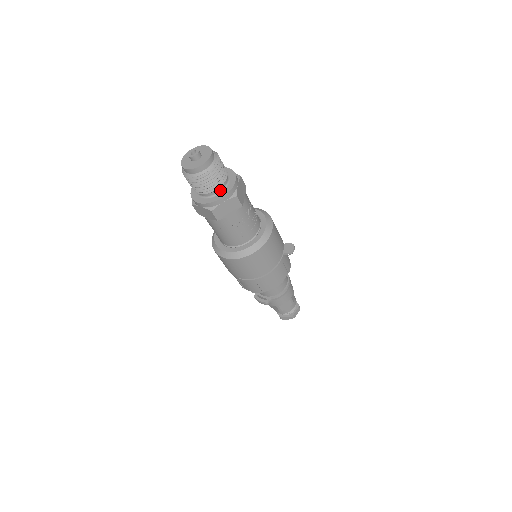
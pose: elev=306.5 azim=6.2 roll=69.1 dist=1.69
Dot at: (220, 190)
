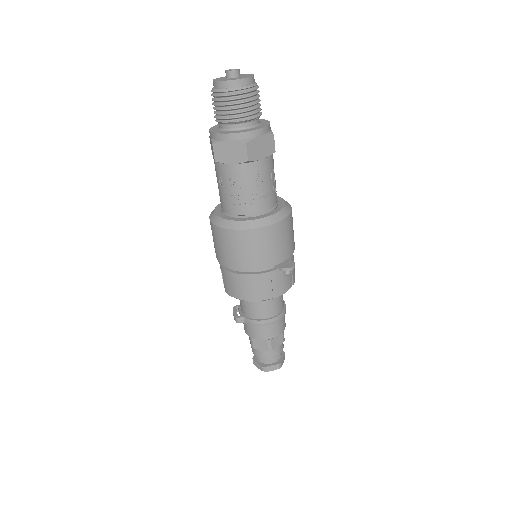
Dot at: (236, 128)
